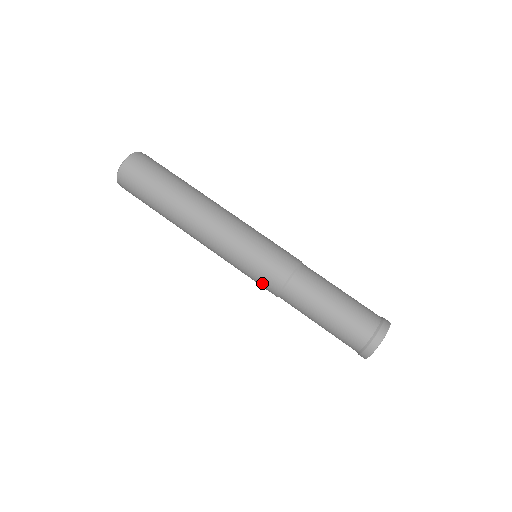
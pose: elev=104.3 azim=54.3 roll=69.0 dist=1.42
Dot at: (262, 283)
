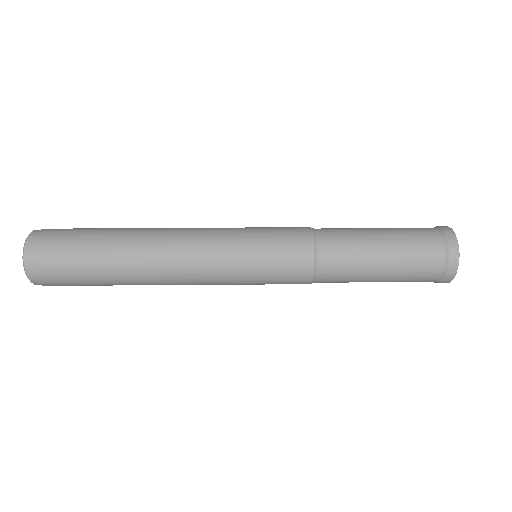
Dot at: occluded
